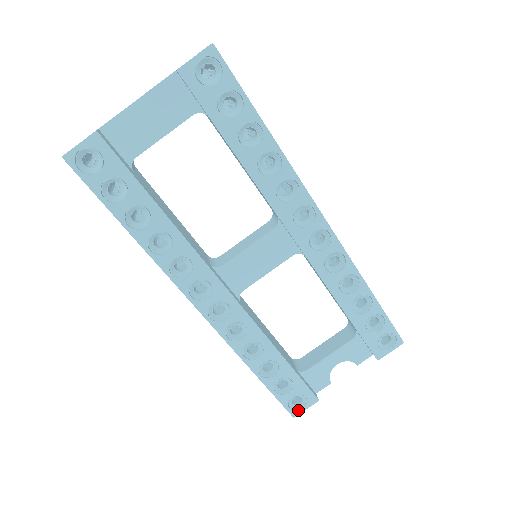
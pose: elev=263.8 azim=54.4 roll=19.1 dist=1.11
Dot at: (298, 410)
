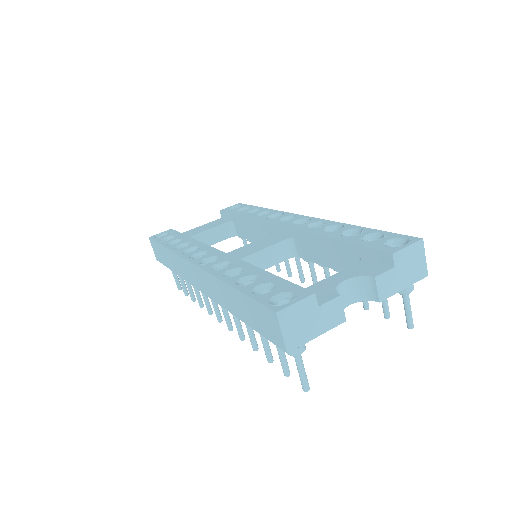
Dot at: (283, 305)
